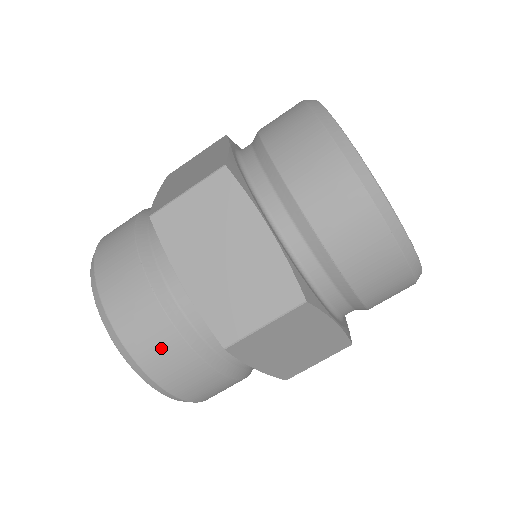
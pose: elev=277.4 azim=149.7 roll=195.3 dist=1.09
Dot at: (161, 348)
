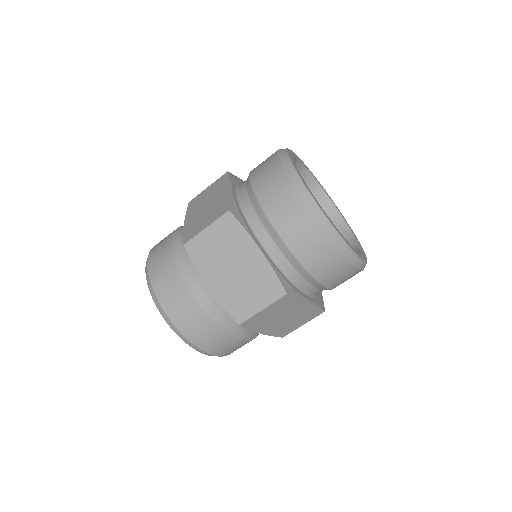
Dot at: (162, 262)
